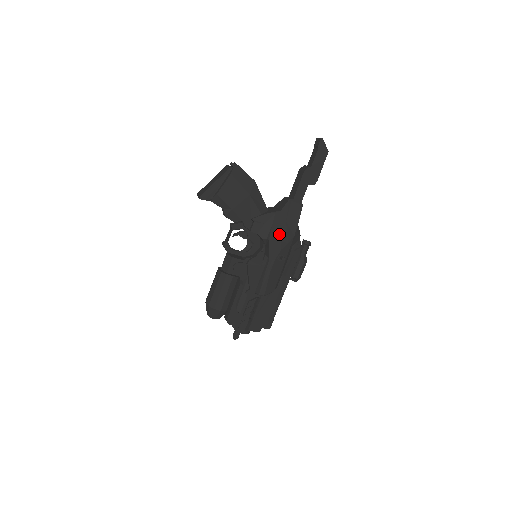
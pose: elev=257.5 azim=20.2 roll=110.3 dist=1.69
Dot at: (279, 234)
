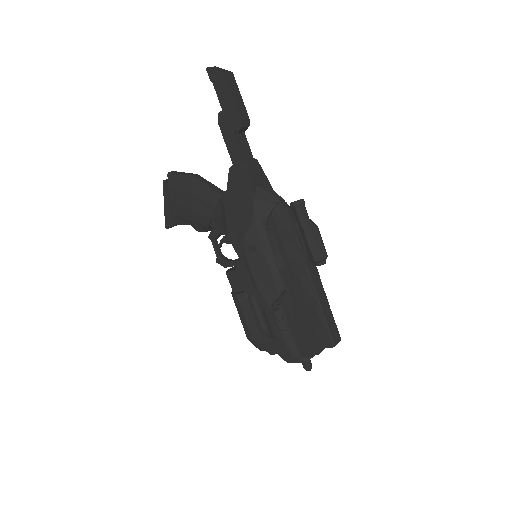
Dot at: (236, 220)
